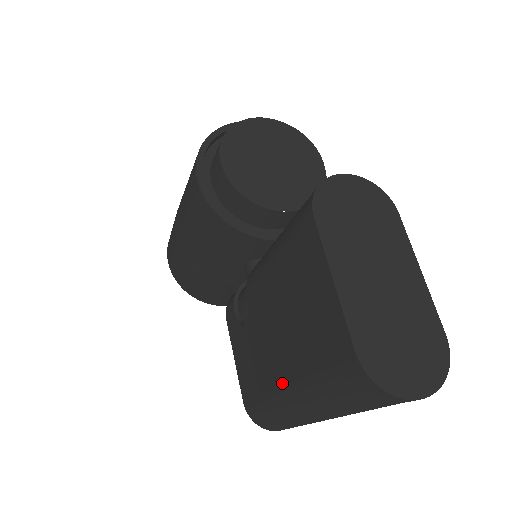
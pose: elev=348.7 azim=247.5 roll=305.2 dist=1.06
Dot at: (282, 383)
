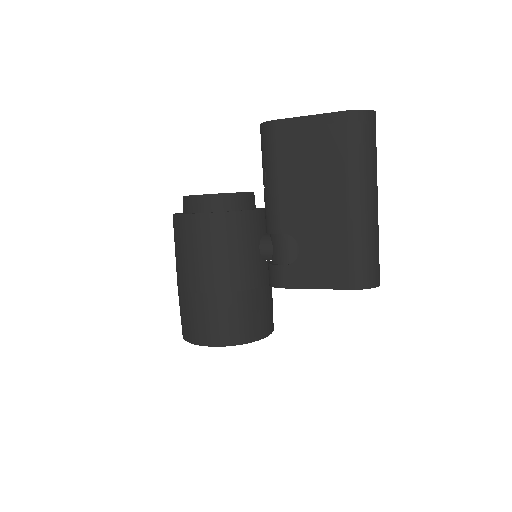
Dot at: (346, 205)
